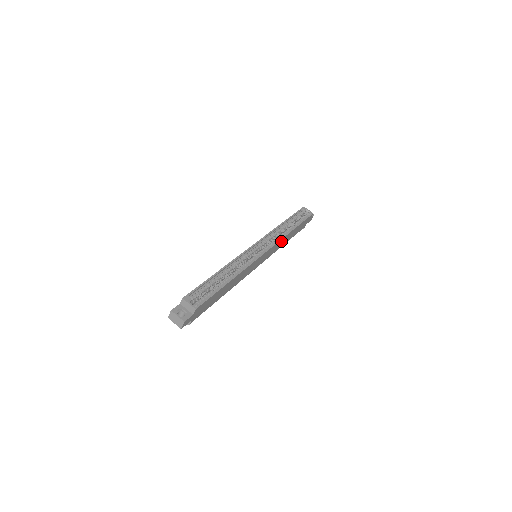
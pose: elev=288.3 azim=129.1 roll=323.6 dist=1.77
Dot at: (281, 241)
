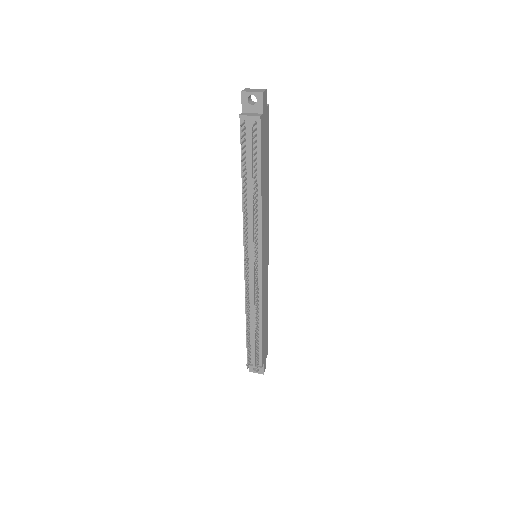
Dot at: (266, 291)
